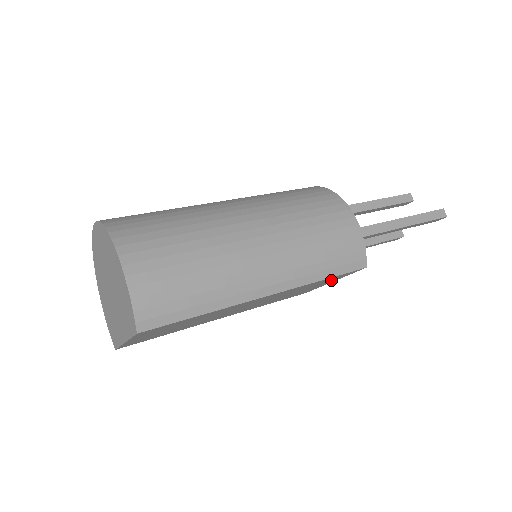
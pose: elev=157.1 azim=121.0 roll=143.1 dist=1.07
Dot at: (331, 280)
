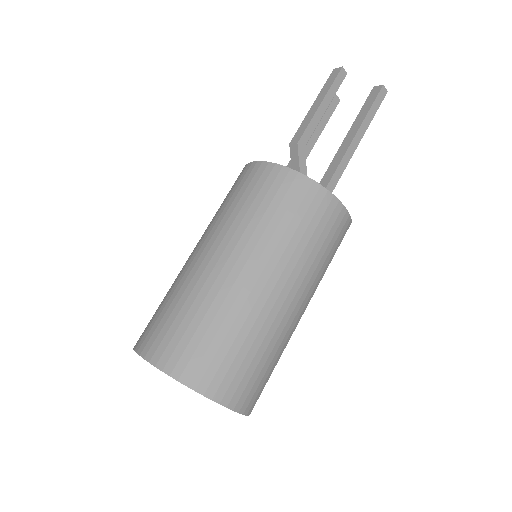
Dot at: occluded
